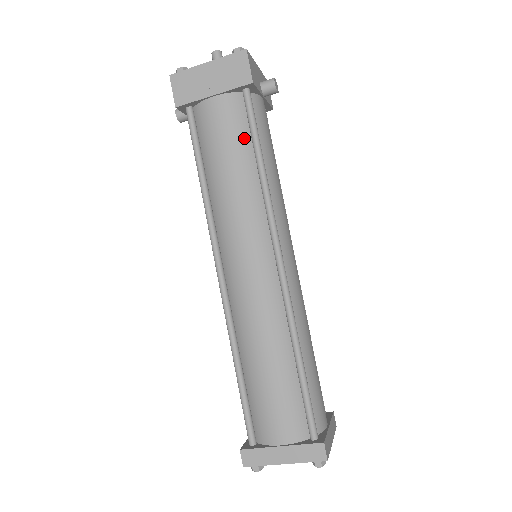
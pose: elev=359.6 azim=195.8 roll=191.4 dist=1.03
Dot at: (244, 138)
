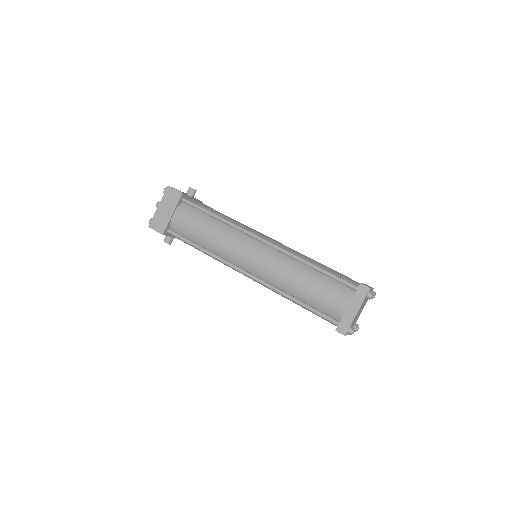
Dot at: (201, 215)
